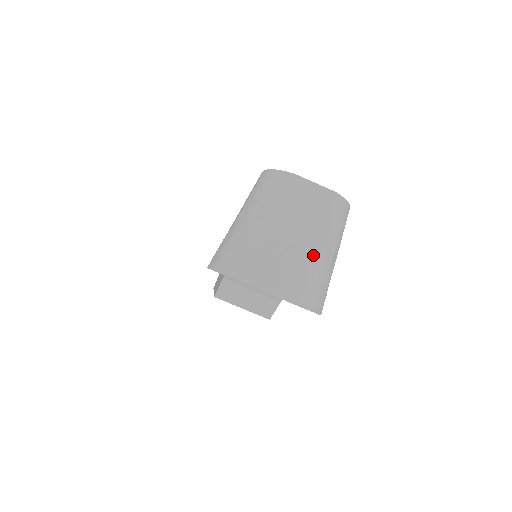
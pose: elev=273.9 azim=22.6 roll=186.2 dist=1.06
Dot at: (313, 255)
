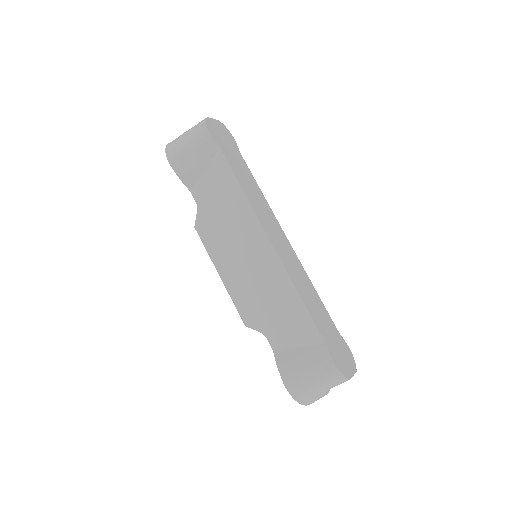
Dot at: occluded
